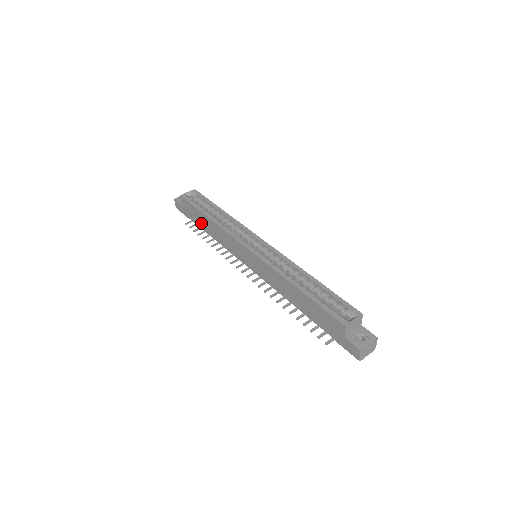
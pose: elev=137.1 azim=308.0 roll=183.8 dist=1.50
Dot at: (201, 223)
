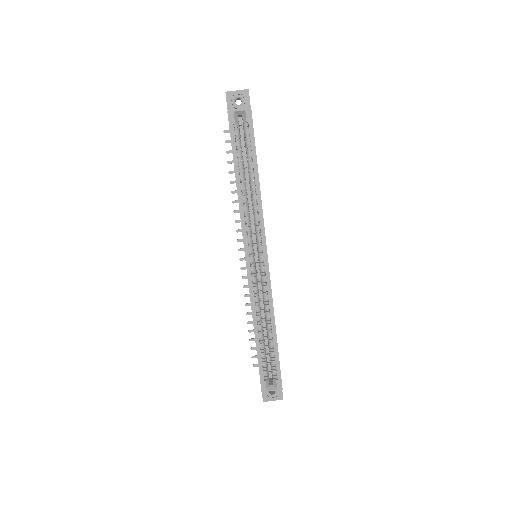
Dot at: occluded
